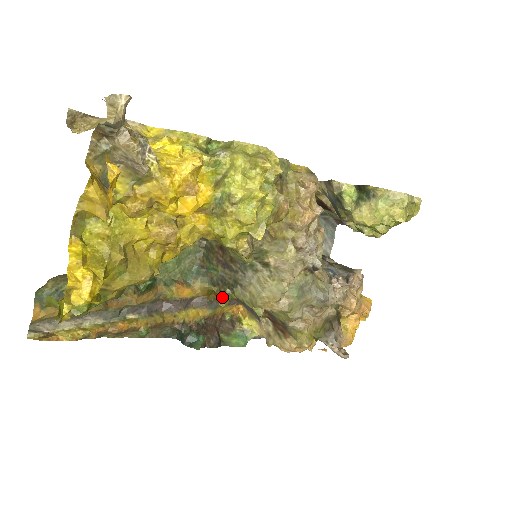
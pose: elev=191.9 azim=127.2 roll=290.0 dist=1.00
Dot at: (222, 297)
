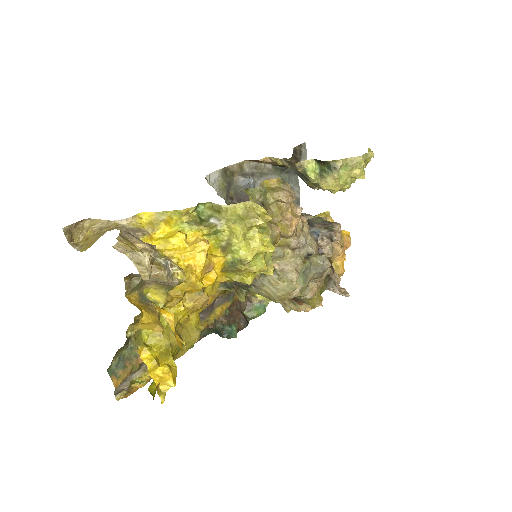
Dot at: (241, 297)
